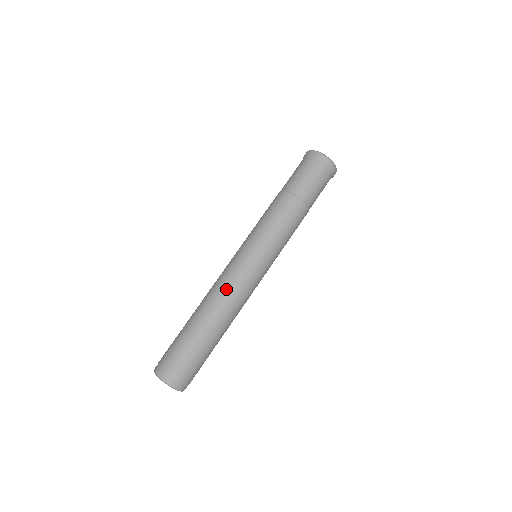
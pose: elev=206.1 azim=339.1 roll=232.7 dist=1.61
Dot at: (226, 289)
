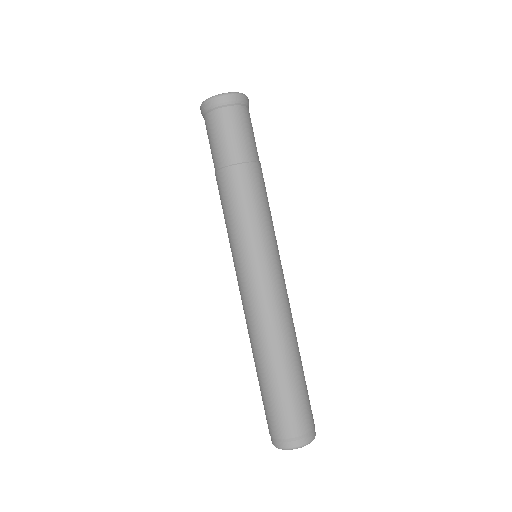
Dot at: (252, 319)
